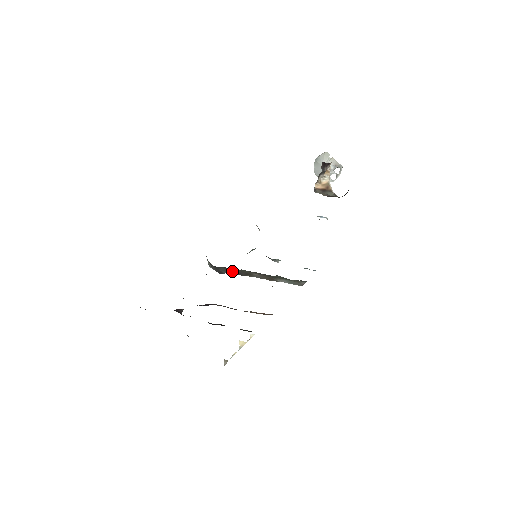
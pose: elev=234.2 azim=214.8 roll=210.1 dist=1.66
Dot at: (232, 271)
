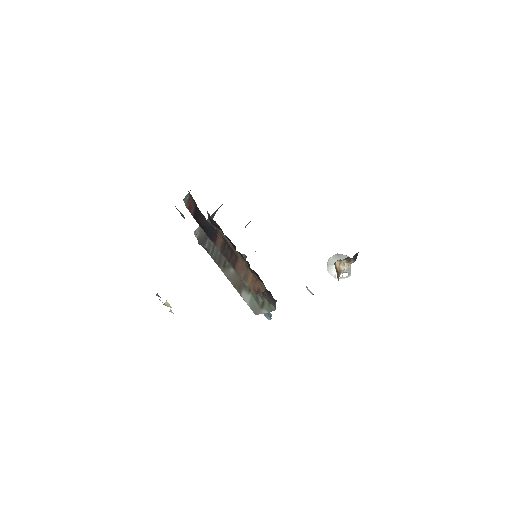
Dot at: (215, 251)
